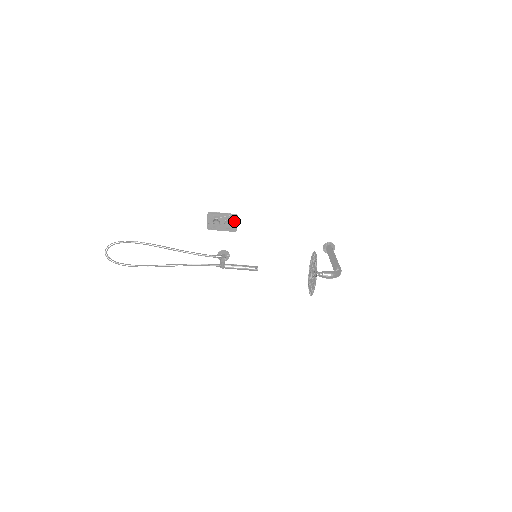
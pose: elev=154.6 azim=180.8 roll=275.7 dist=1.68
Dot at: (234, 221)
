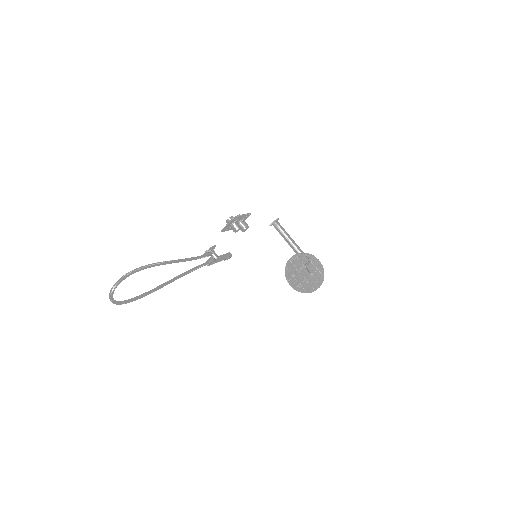
Dot at: (244, 219)
